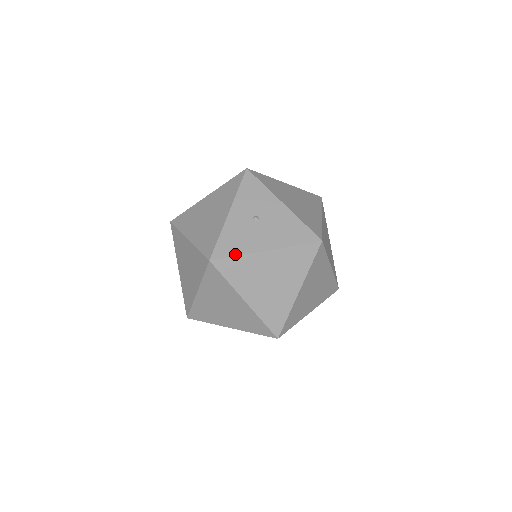
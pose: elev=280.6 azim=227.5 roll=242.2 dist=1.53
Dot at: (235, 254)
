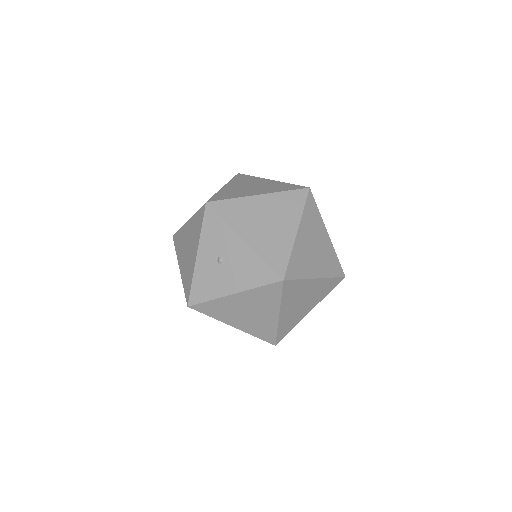
Dot at: (207, 299)
